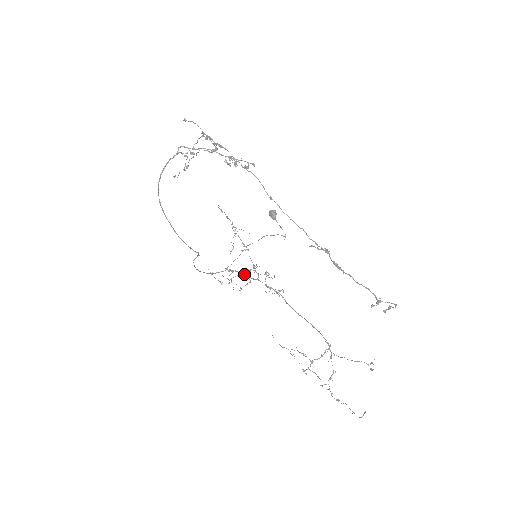
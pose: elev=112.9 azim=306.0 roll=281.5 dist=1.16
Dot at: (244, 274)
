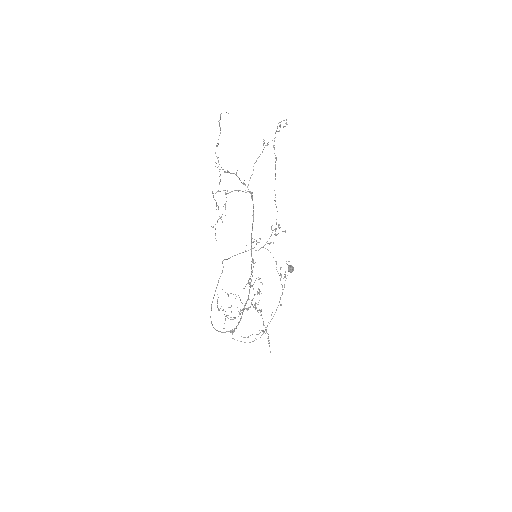
Dot at: (242, 312)
